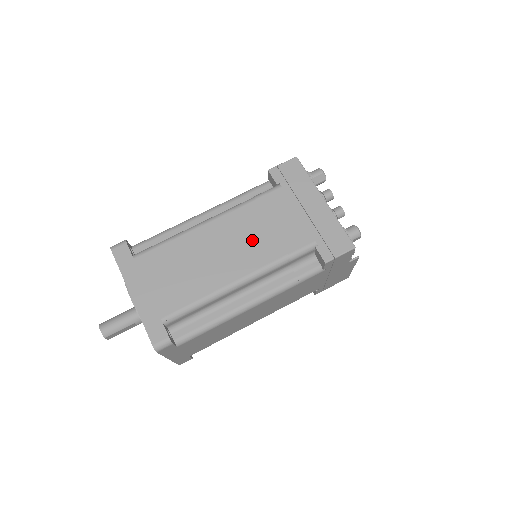
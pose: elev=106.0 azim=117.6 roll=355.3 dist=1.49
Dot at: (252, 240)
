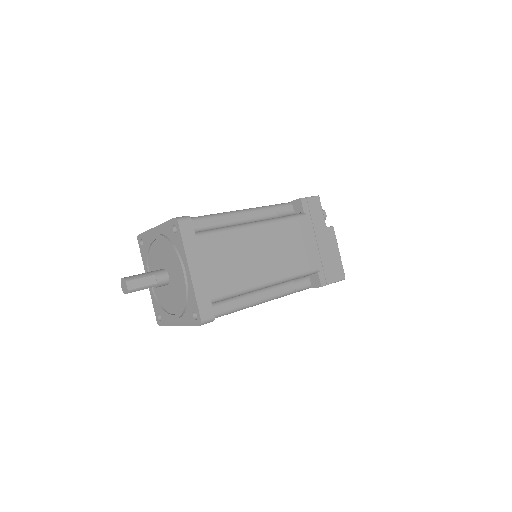
Dot at: occluded
